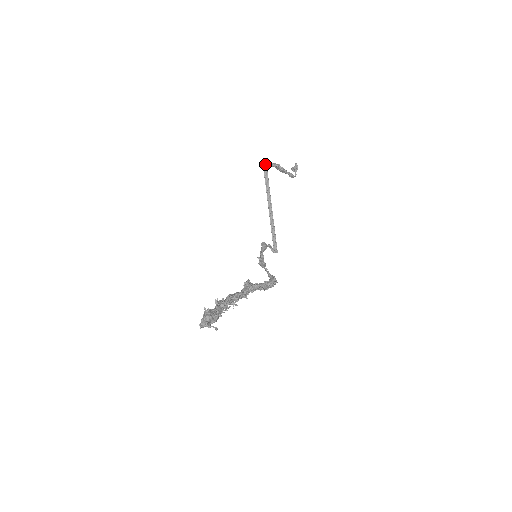
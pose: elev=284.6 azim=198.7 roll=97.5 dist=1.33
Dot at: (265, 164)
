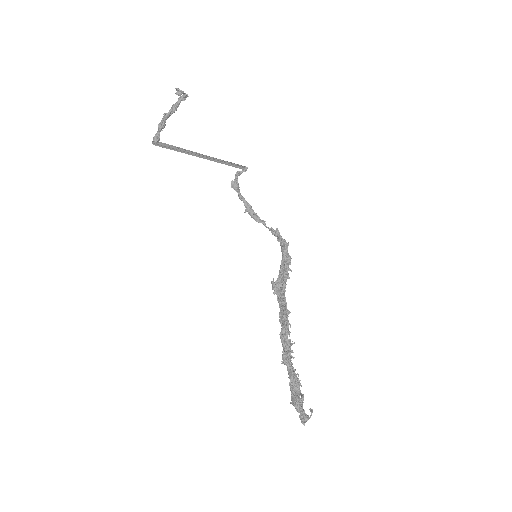
Dot at: (159, 144)
